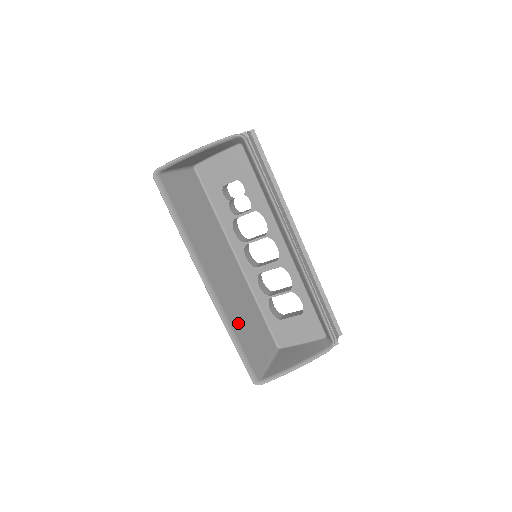
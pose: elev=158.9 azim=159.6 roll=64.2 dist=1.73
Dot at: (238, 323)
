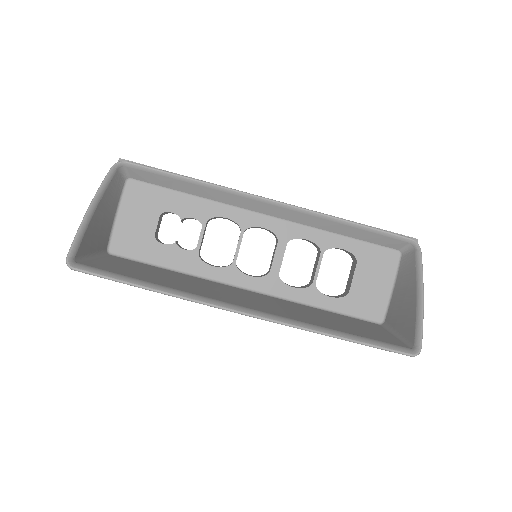
Dot at: (321, 323)
